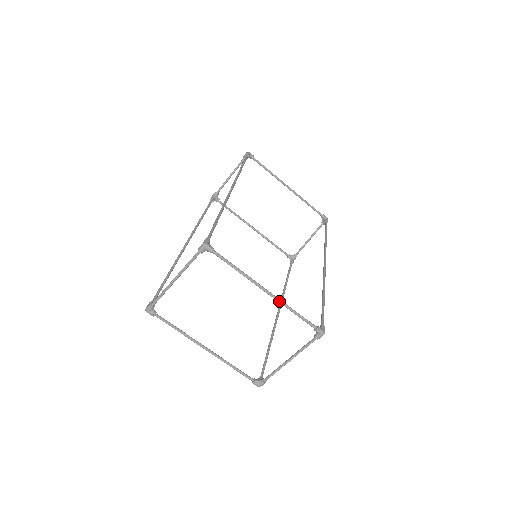
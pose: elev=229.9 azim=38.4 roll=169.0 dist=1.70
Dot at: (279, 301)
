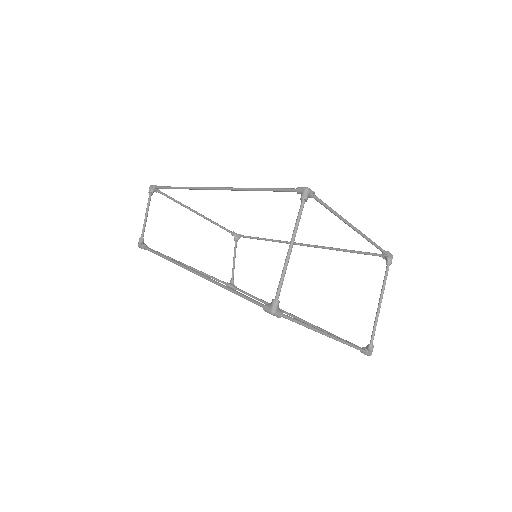
Dot at: (363, 234)
